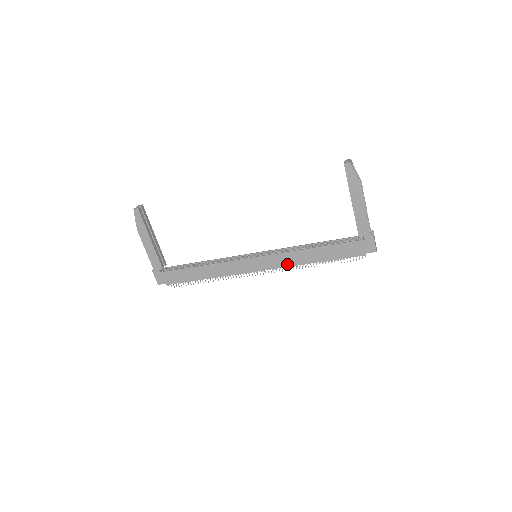
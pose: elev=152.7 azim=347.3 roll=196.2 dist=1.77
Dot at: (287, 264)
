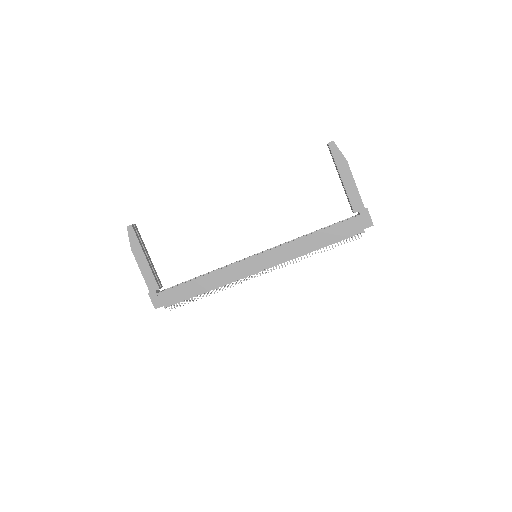
Dot at: (289, 256)
